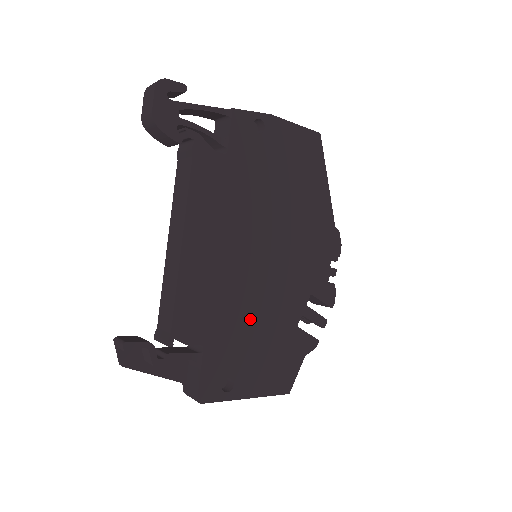
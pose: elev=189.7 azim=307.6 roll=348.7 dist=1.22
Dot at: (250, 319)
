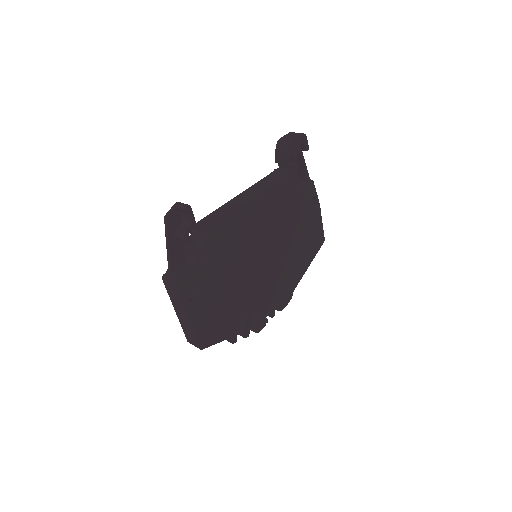
Dot at: (231, 278)
